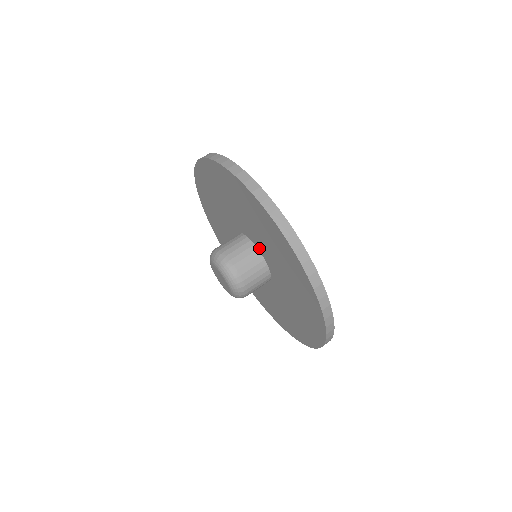
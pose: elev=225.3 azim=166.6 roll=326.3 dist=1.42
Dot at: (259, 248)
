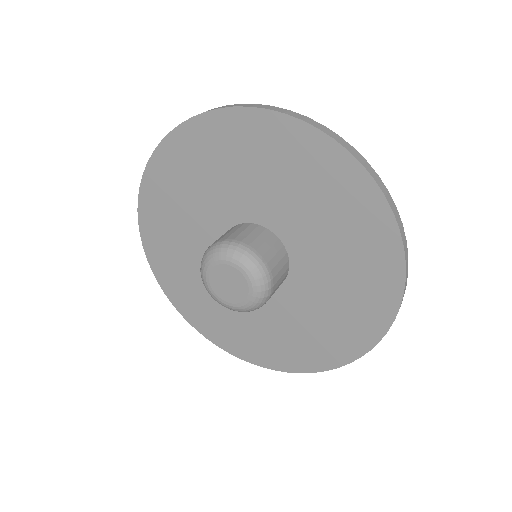
Dot at: (284, 236)
